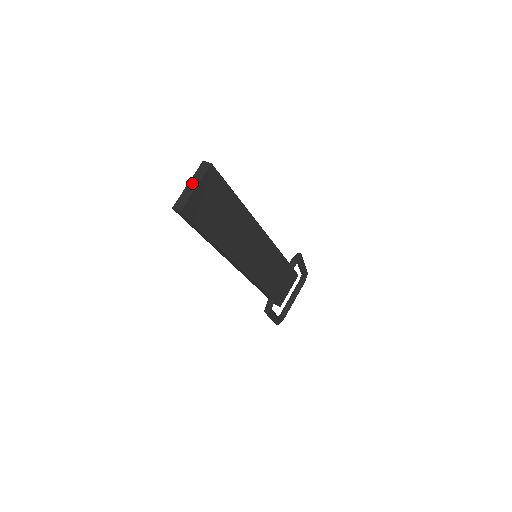
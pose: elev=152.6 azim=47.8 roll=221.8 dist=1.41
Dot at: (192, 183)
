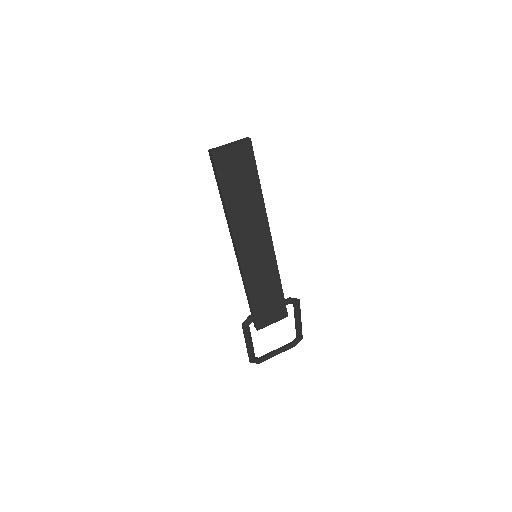
Dot at: (231, 143)
